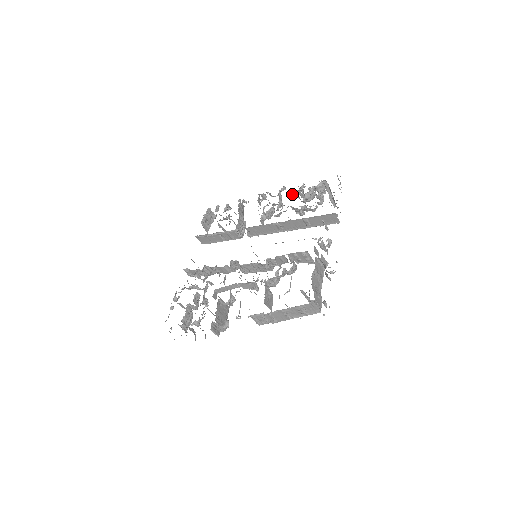
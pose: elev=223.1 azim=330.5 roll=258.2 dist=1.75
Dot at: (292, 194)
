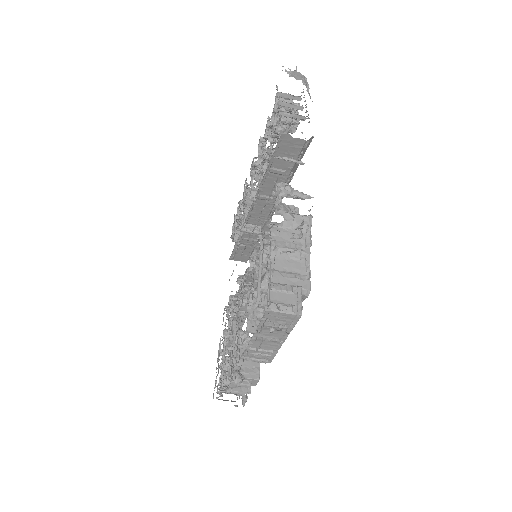
Dot at: occluded
